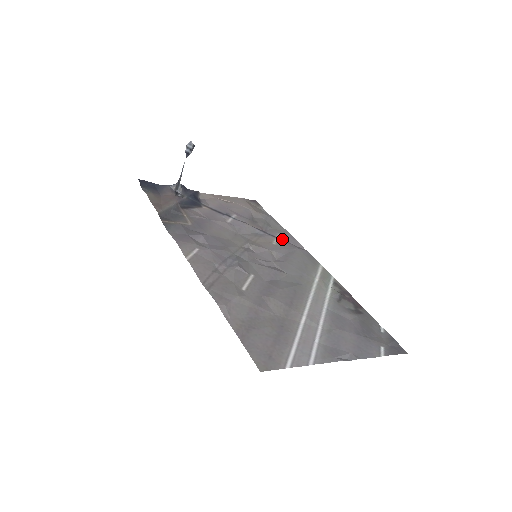
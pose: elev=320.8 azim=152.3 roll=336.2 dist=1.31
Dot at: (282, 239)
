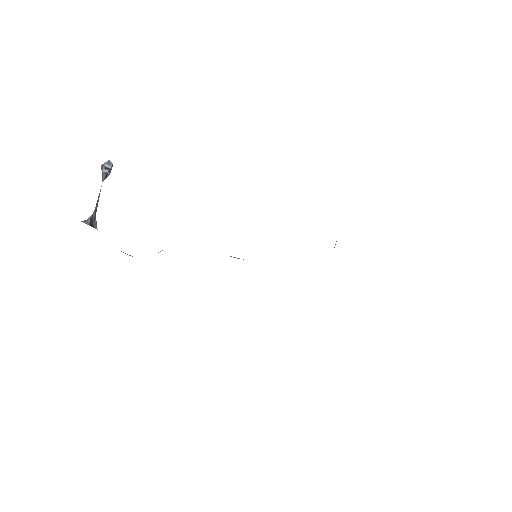
Dot at: occluded
